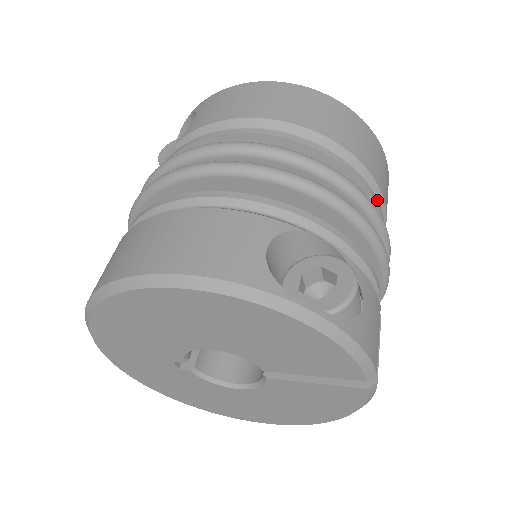
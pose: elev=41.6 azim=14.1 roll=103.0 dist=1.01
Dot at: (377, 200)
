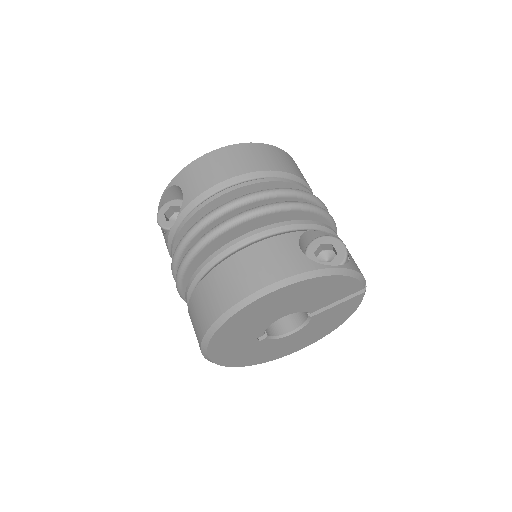
Dot at: (311, 192)
